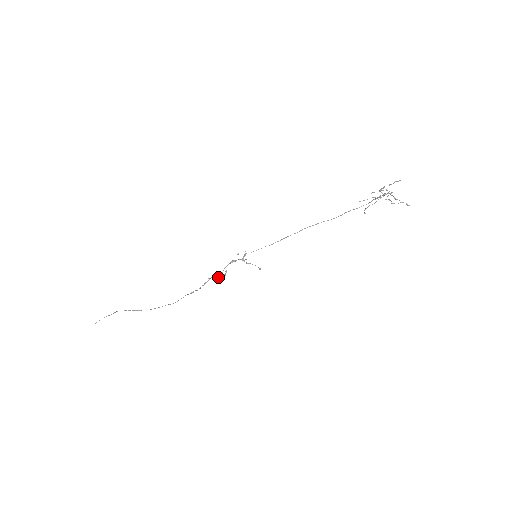
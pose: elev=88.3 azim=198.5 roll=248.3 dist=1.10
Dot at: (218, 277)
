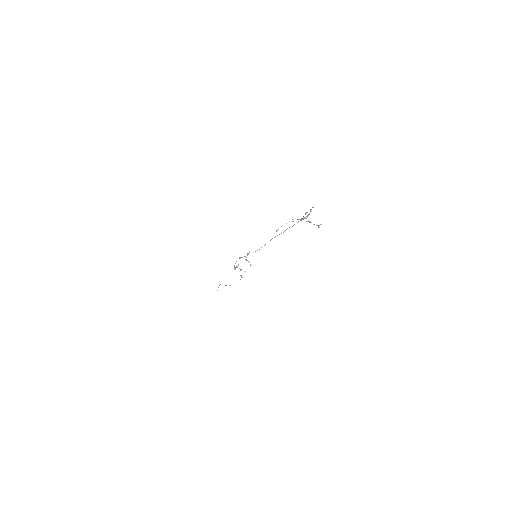
Dot at: (235, 267)
